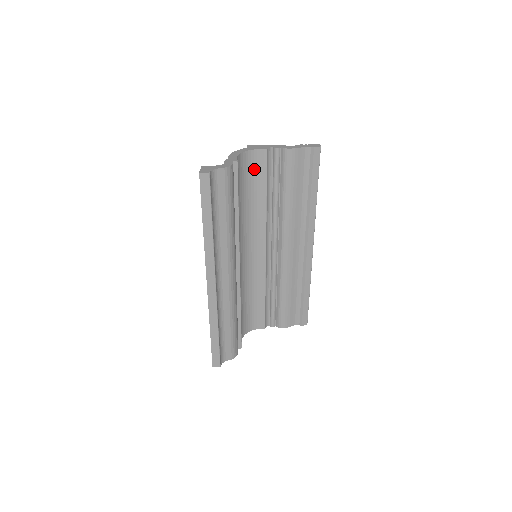
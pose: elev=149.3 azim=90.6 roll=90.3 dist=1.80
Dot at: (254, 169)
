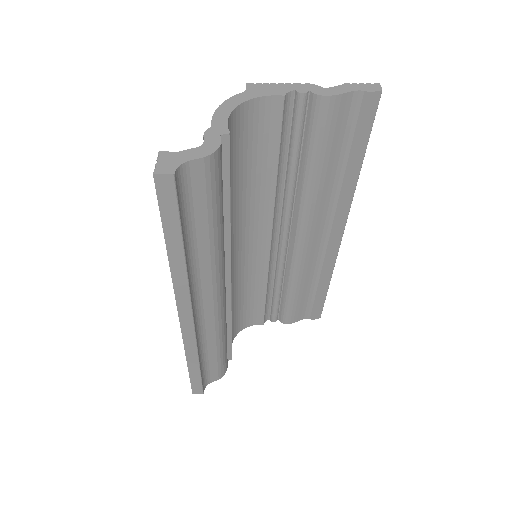
Dot at: (258, 130)
